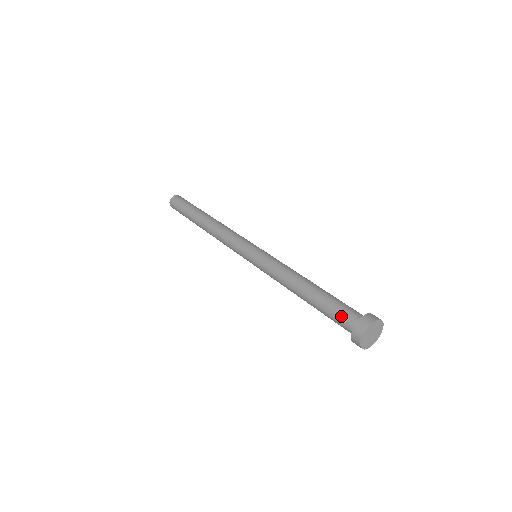
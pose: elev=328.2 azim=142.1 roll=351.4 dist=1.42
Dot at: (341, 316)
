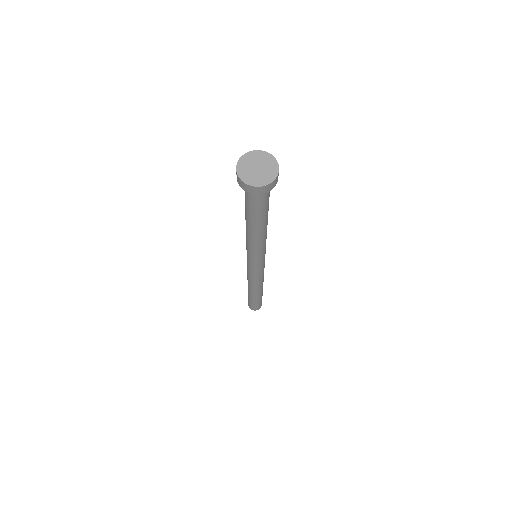
Dot at: occluded
